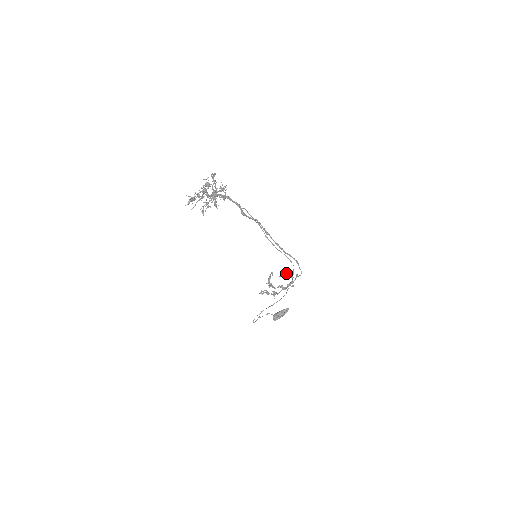
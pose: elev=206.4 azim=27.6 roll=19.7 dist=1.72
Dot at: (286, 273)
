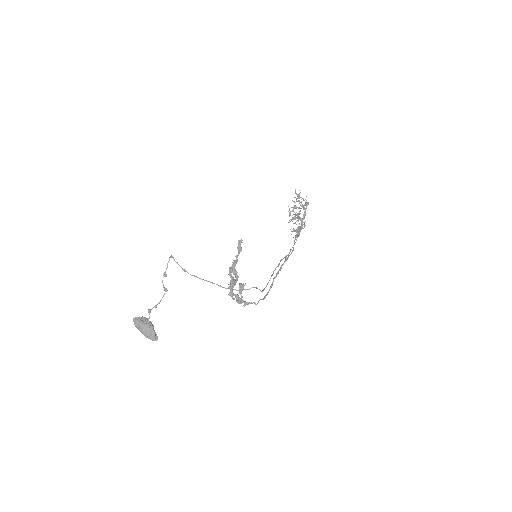
Dot at: occluded
